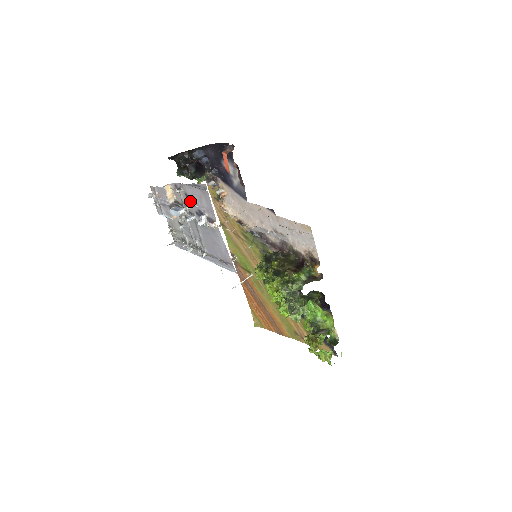
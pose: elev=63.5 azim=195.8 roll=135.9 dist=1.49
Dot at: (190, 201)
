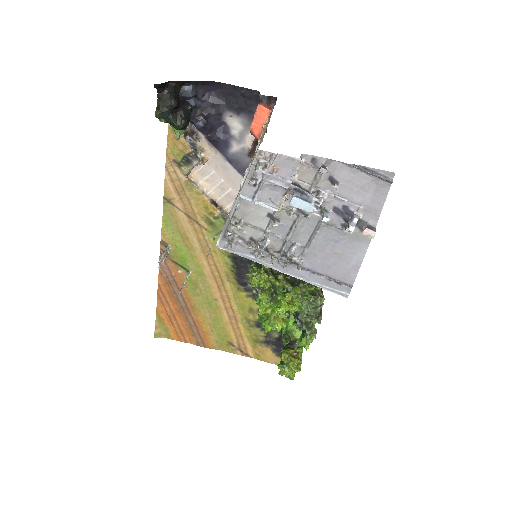
Dot at: (334, 190)
